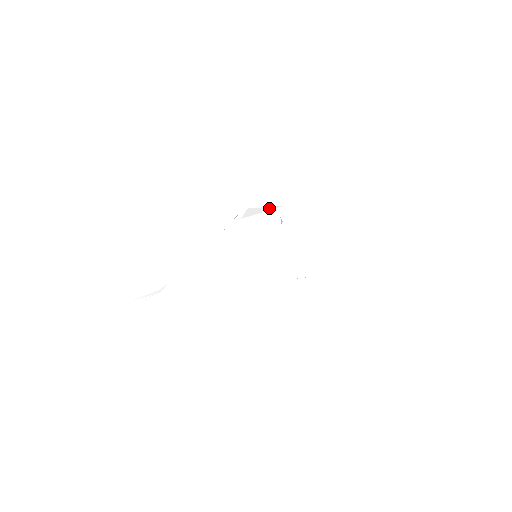
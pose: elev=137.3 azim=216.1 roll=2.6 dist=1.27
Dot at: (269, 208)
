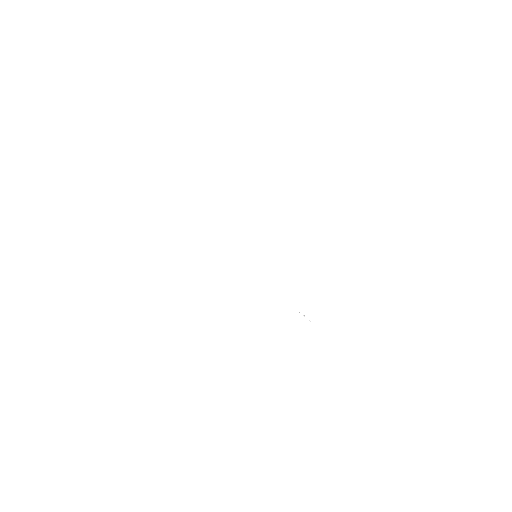
Dot at: (281, 233)
